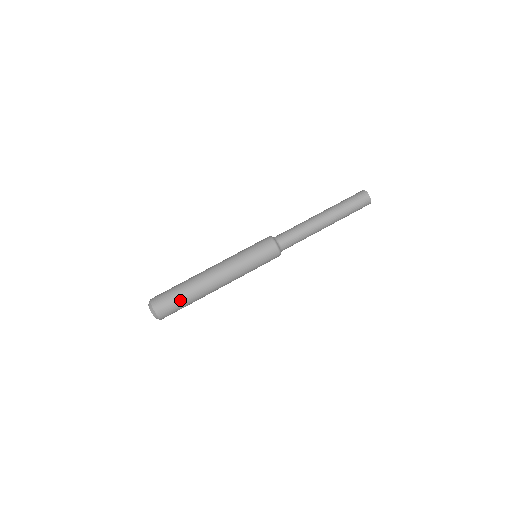
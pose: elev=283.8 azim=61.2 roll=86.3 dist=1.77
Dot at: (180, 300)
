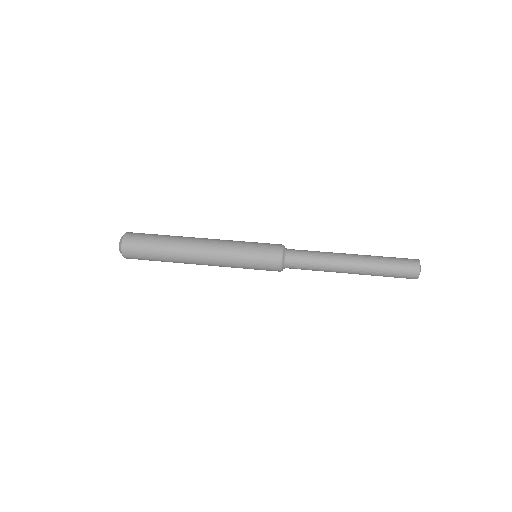
Dot at: (154, 238)
